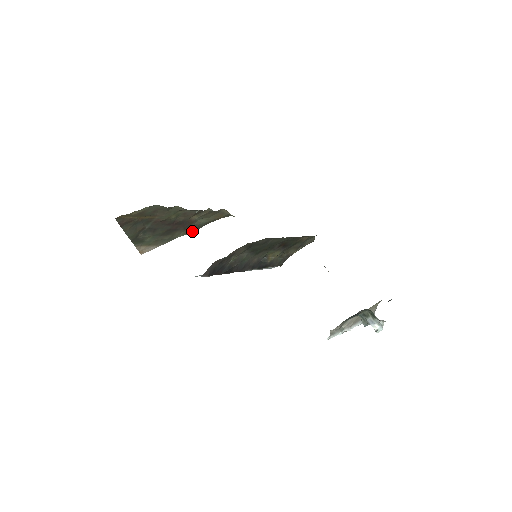
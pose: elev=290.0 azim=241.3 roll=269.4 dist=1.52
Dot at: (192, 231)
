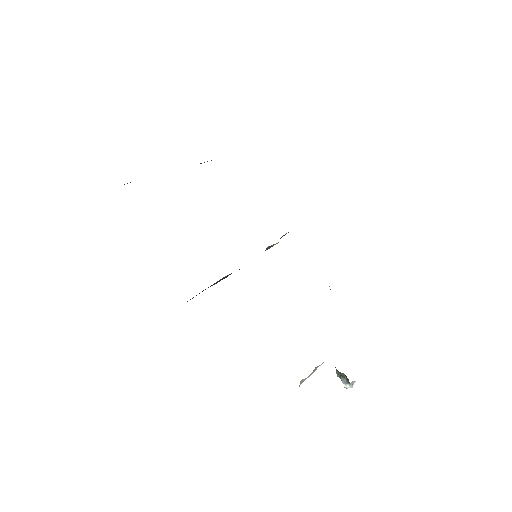
Dot at: occluded
